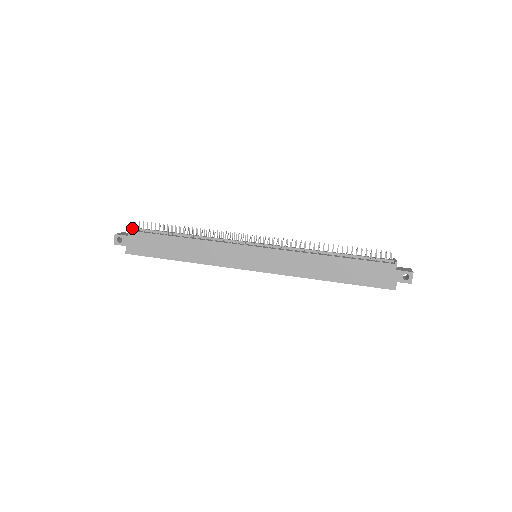
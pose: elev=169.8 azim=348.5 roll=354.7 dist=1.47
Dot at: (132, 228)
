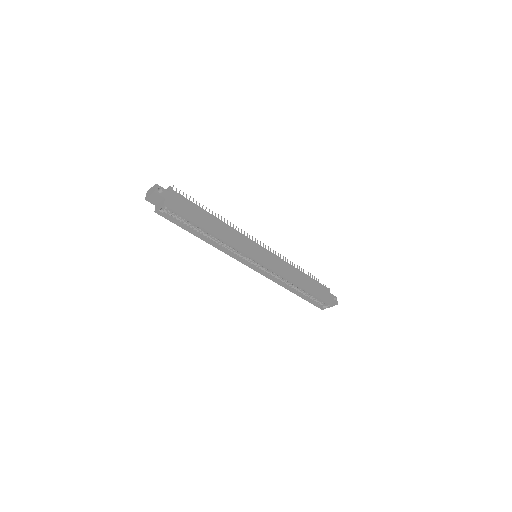
Dot at: occluded
